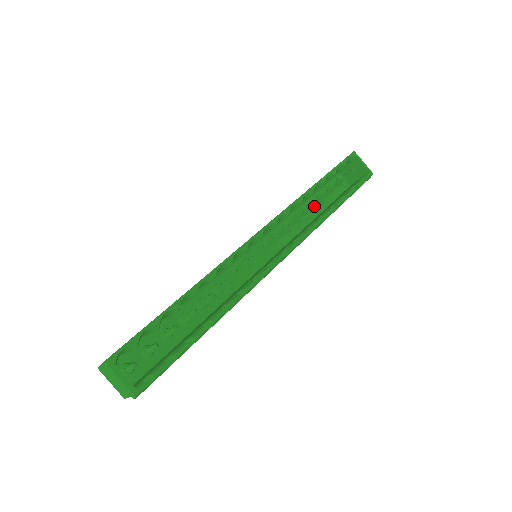
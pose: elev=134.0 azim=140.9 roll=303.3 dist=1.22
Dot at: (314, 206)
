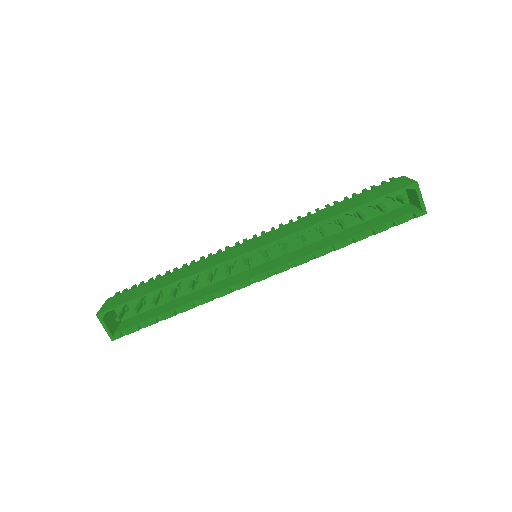
Dot at: (340, 225)
